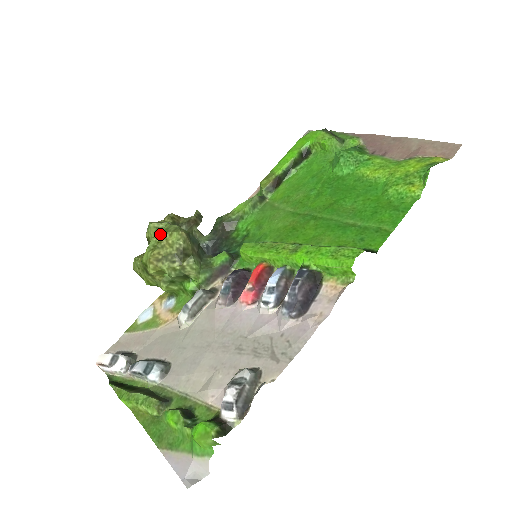
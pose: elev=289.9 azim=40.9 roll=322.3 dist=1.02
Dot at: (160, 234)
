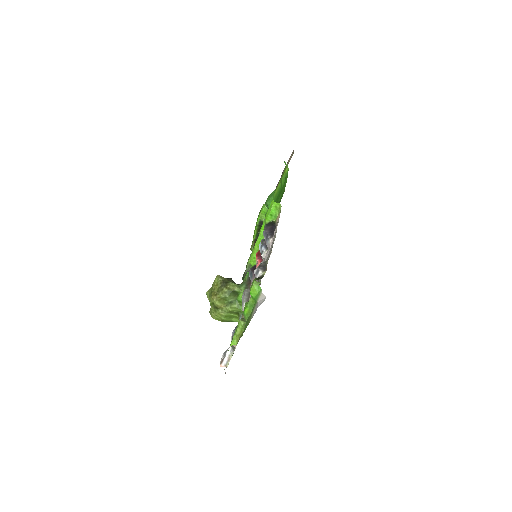
Dot at: (211, 288)
